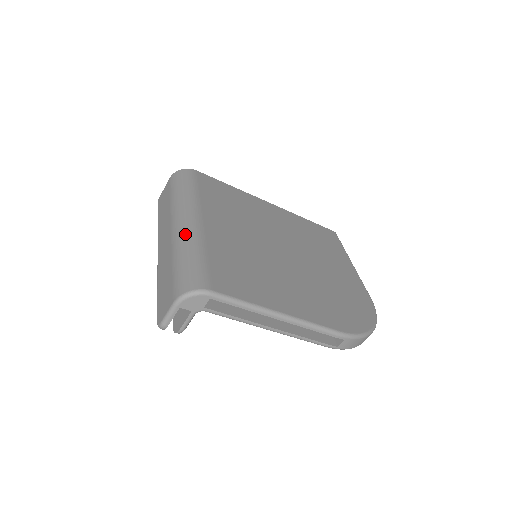
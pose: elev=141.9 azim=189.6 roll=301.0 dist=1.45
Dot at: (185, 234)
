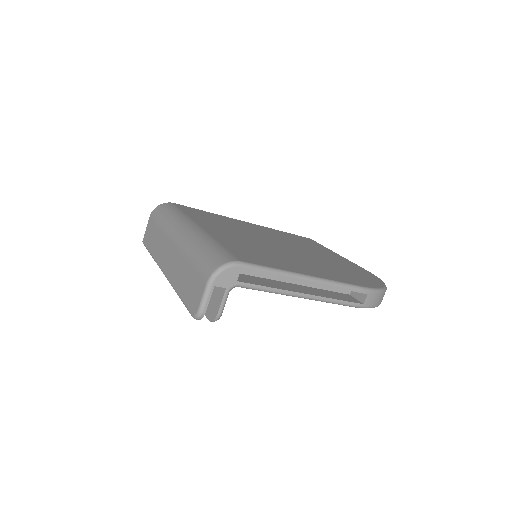
Dot at: (191, 237)
